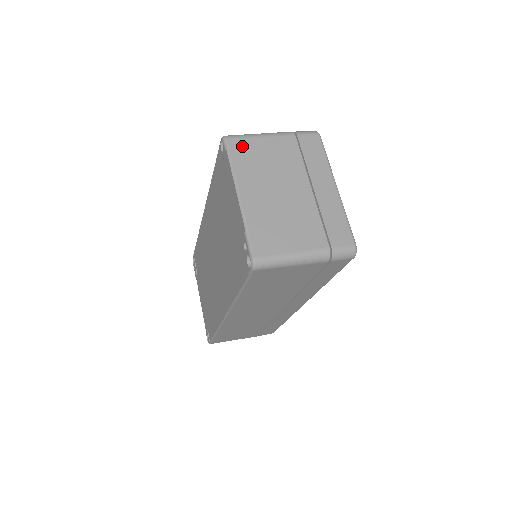
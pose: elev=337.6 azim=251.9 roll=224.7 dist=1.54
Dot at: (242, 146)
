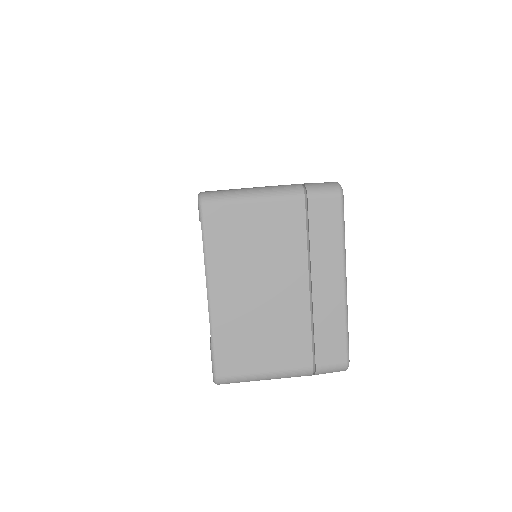
Dot at: (224, 217)
